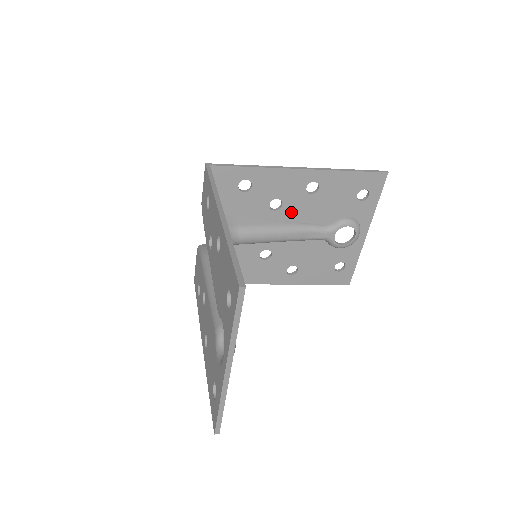
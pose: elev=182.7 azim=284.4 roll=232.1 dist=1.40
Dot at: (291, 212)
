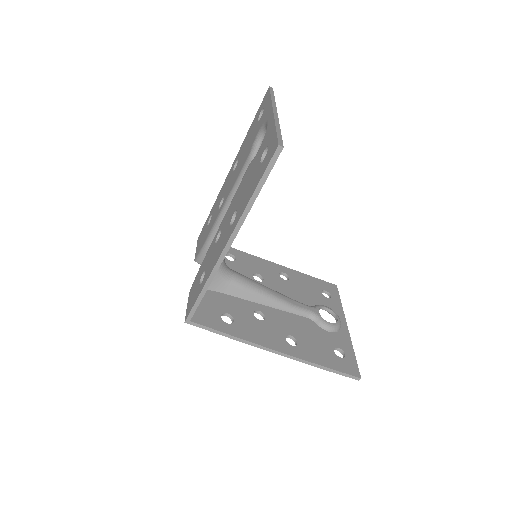
Dot at: (272, 287)
